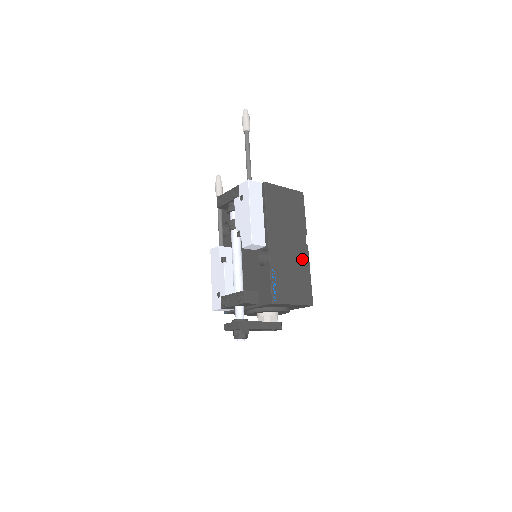
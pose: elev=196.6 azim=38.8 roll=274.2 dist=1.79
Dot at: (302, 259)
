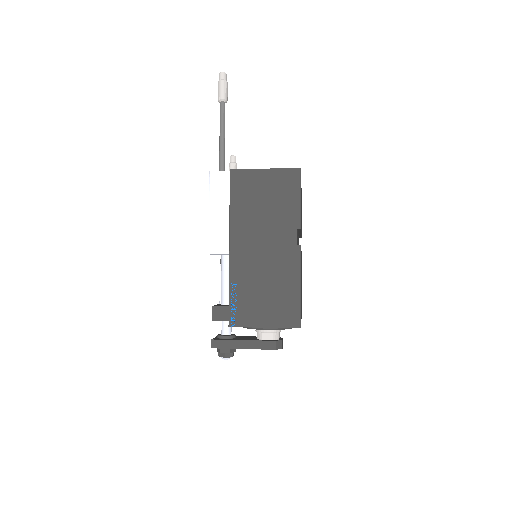
Dot at: (286, 265)
